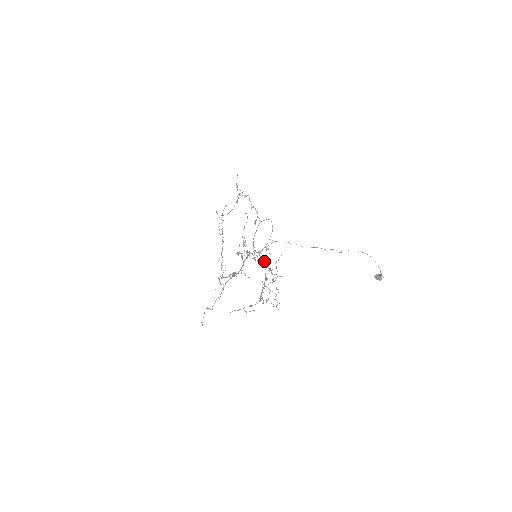
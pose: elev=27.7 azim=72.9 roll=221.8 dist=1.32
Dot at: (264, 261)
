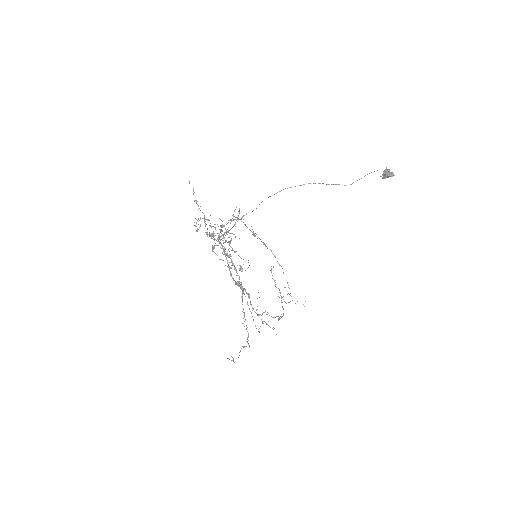
Dot at: (229, 233)
